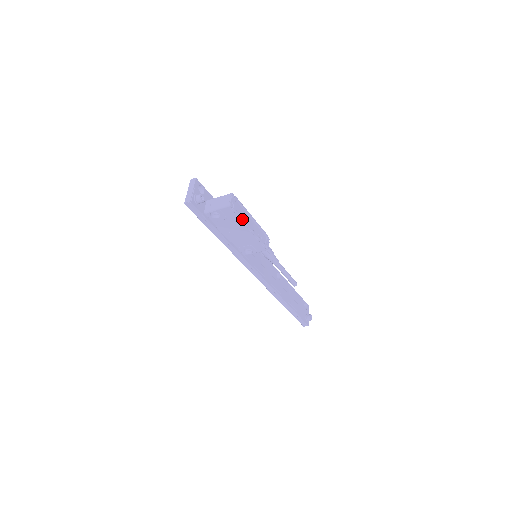
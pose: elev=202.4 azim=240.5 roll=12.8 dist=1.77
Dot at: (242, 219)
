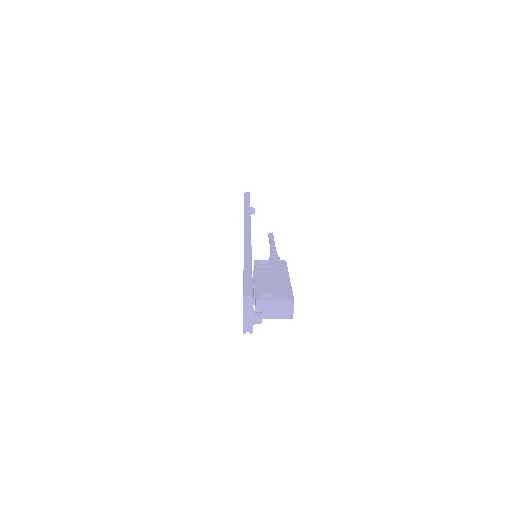
Dot at: occluded
